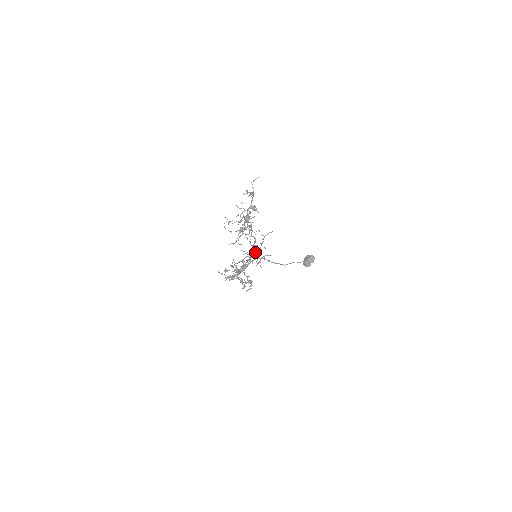
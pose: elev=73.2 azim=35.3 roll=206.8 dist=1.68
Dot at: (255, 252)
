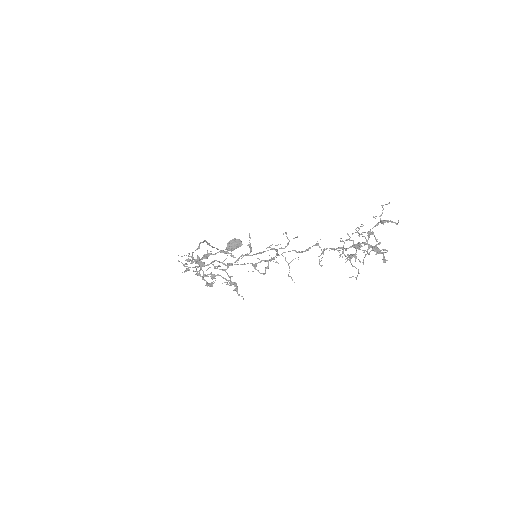
Dot at: (261, 253)
